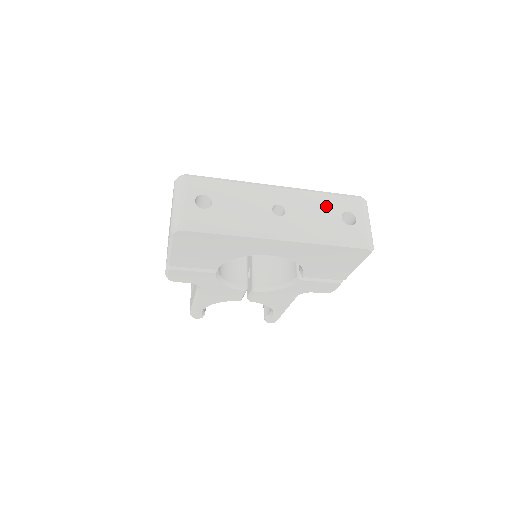
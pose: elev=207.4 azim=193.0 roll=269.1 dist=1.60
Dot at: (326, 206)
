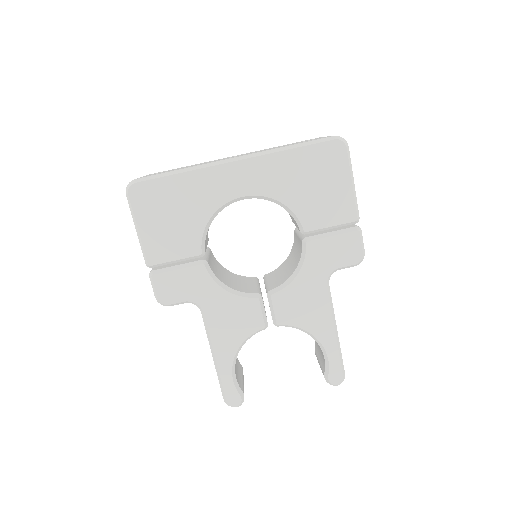
Dot at: (284, 145)
